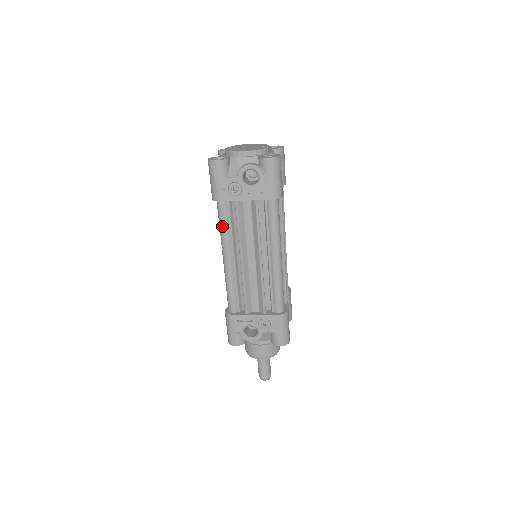
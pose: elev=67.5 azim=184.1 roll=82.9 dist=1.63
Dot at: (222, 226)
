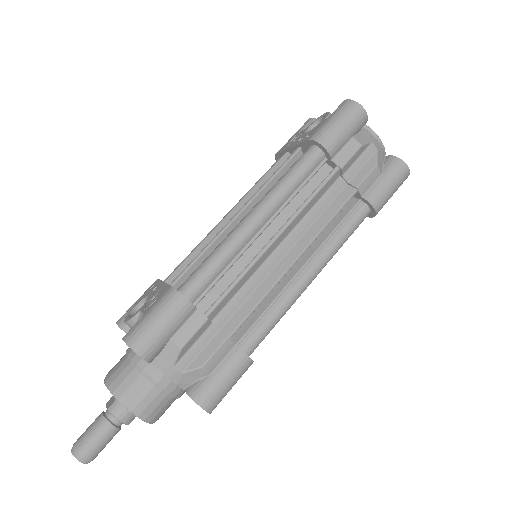
Dot at: (256, 183)
